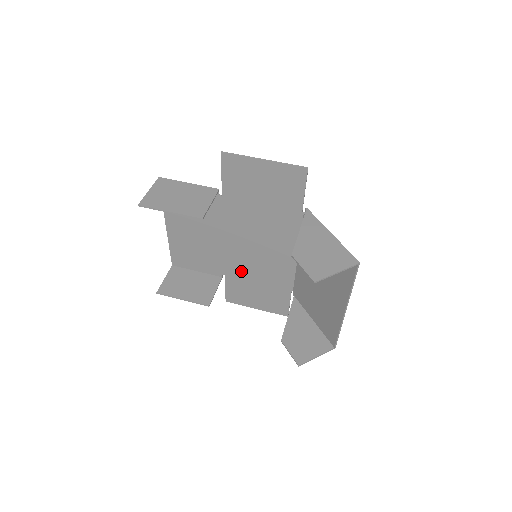
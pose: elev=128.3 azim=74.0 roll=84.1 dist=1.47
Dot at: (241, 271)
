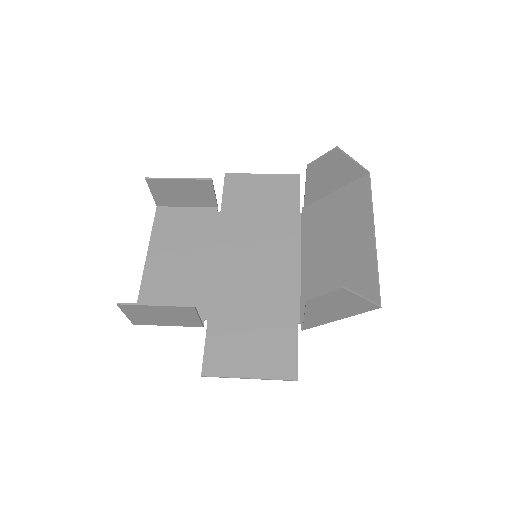
Dot at: (231, 307)
